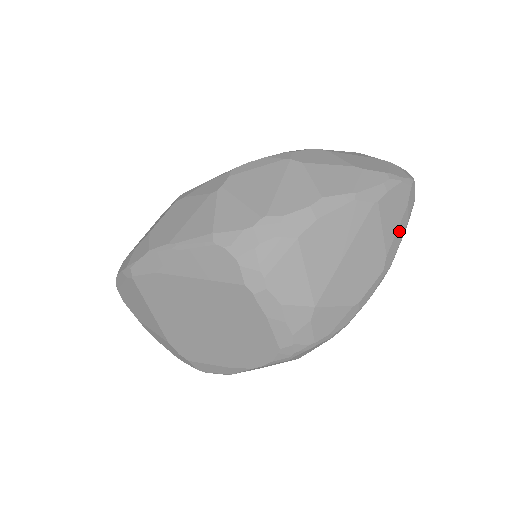
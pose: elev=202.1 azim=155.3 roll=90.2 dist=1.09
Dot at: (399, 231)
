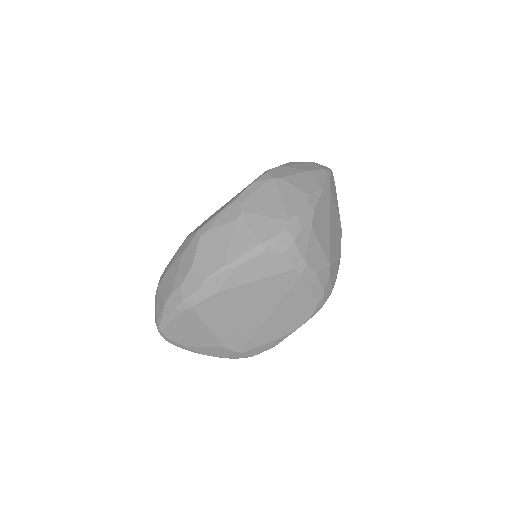
Dot at: occluded
